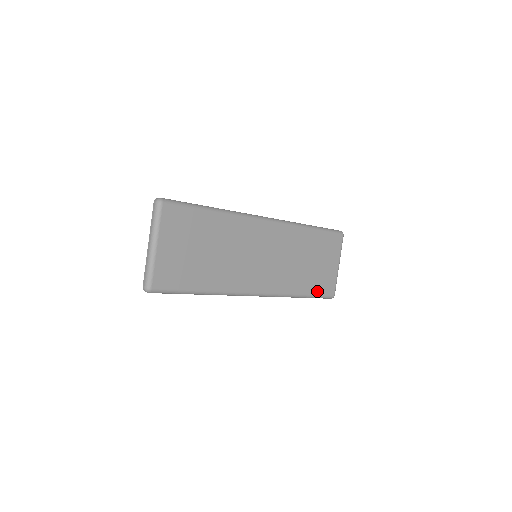
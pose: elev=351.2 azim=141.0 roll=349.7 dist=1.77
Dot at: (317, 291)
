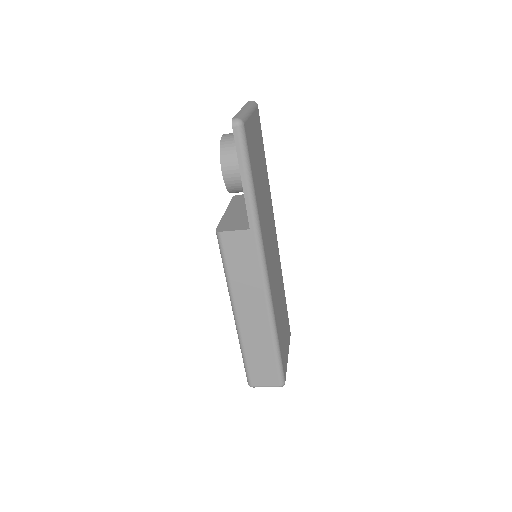
Dot at: (281, 353)
